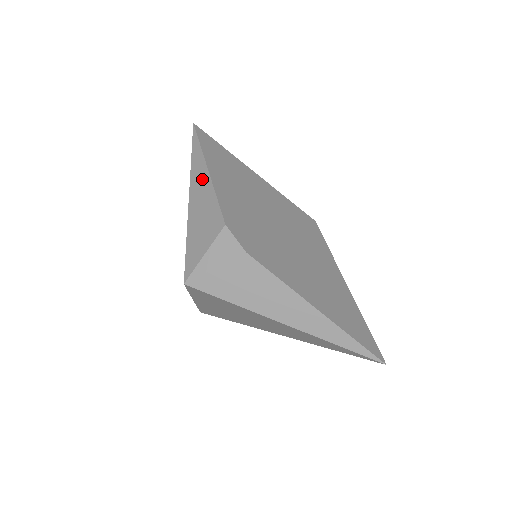
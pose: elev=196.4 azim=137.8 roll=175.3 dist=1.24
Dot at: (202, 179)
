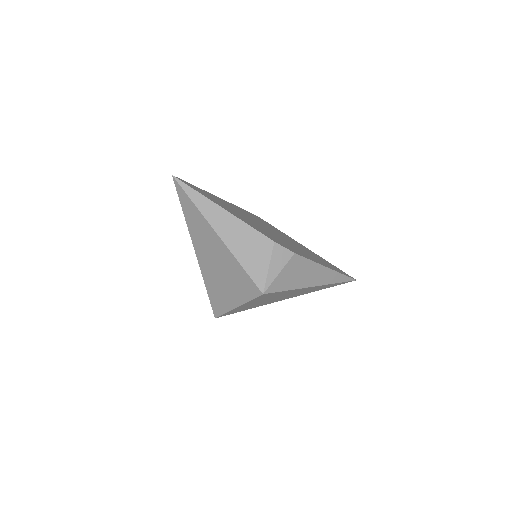
Dot at: (223, 217)
